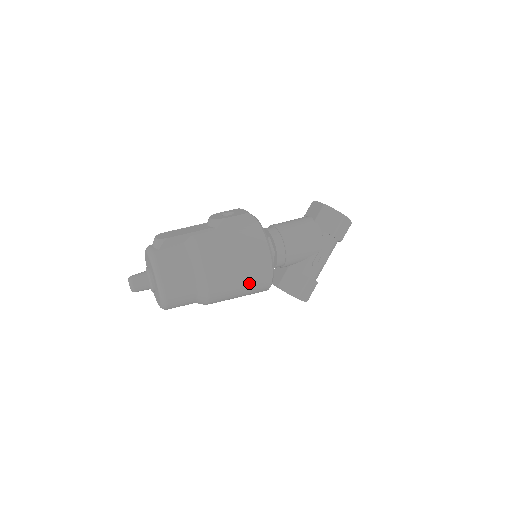
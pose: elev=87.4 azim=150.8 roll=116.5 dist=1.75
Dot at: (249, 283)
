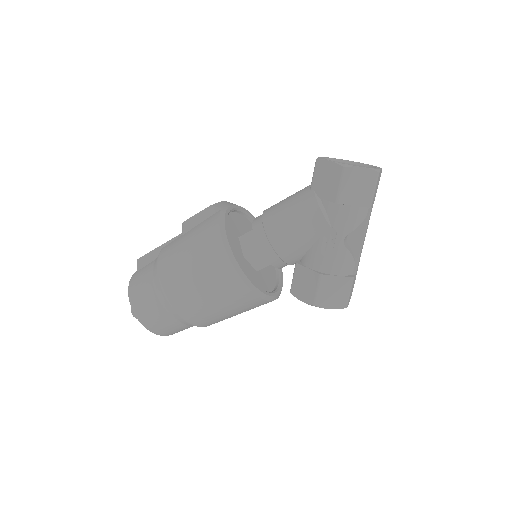
Dot at: (219, 295)
